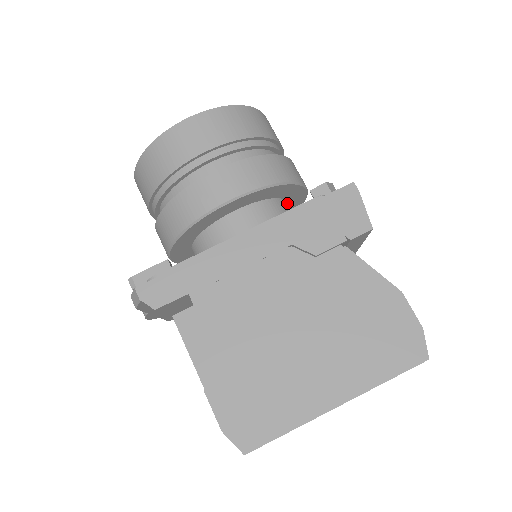
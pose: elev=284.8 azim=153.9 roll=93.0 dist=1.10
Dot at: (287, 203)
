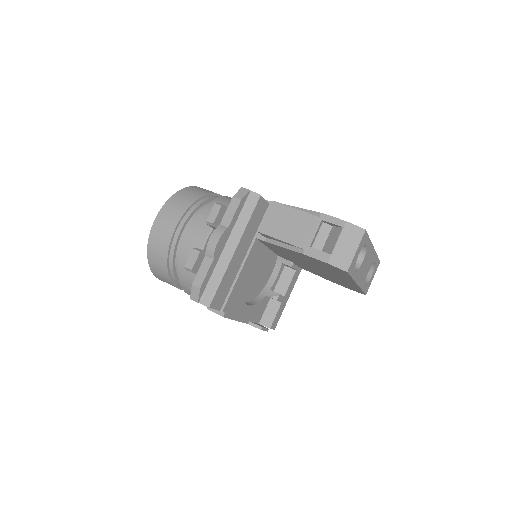
Dot at: occluded
